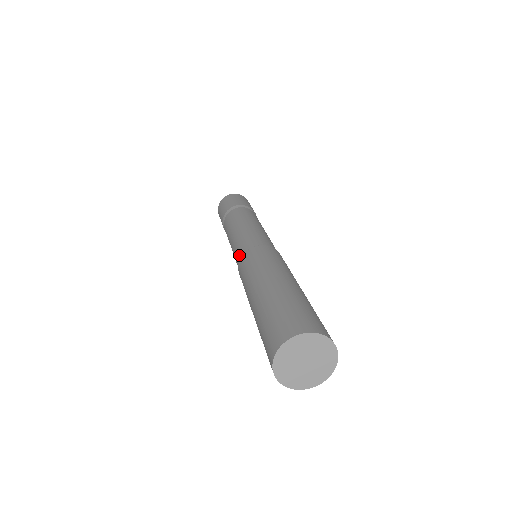
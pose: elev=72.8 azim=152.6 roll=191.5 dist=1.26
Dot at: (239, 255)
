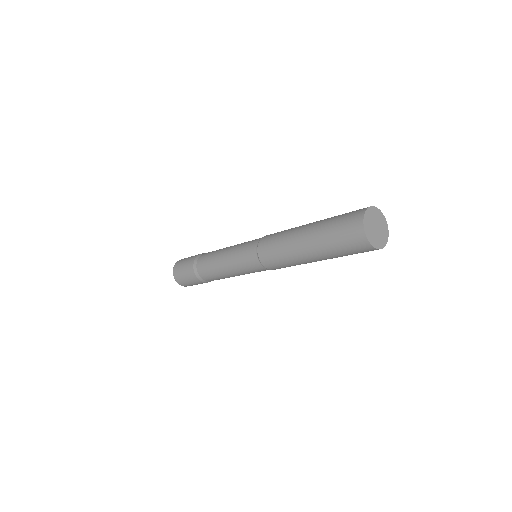
Dot at: (252, 246)
